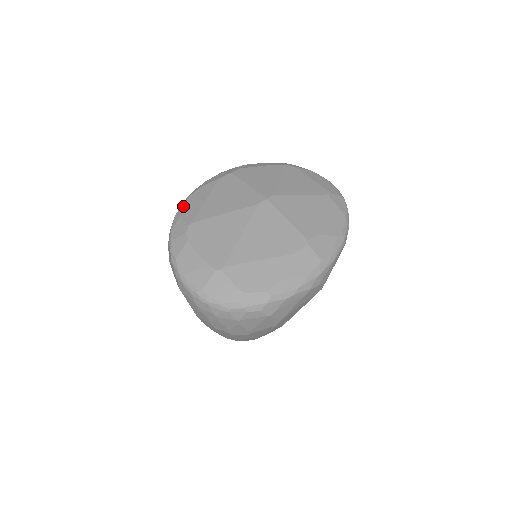
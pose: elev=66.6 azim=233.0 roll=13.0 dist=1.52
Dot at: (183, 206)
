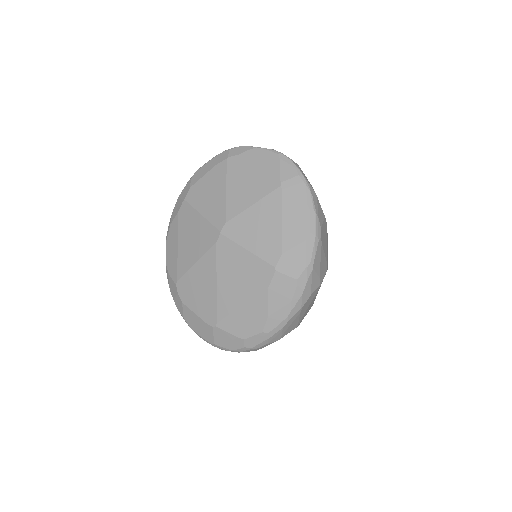
Dot at: (166, 257)
